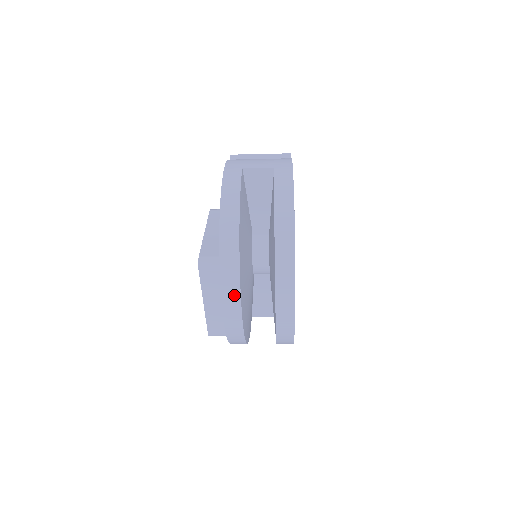
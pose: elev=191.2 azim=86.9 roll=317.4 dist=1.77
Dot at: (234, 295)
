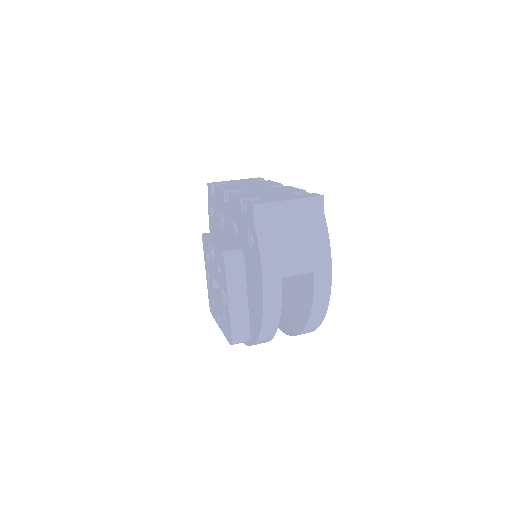
Dot at: occluded
